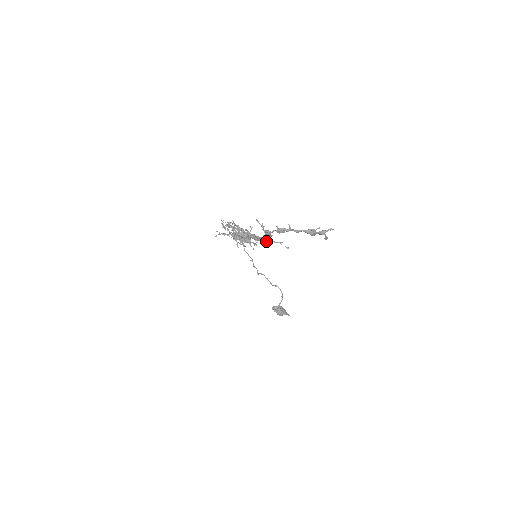
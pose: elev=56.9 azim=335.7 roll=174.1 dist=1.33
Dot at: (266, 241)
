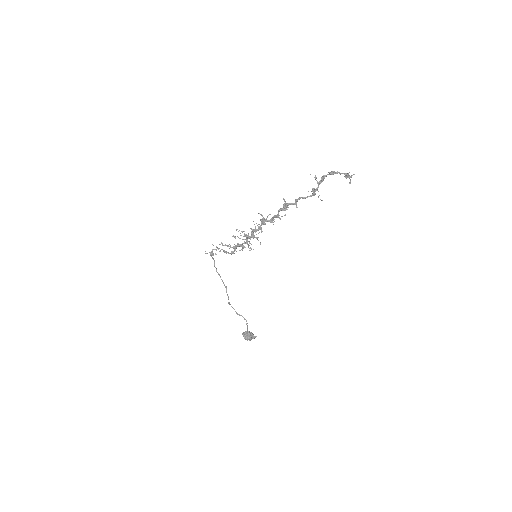
Dot at: (315, 191)
